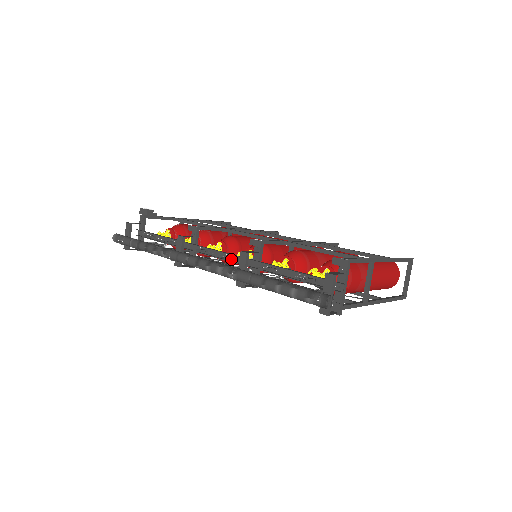
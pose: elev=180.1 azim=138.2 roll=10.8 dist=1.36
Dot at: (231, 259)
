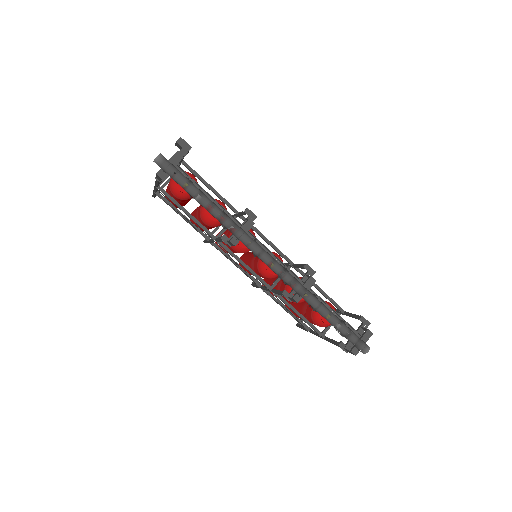
Dot at: (288, 270)
